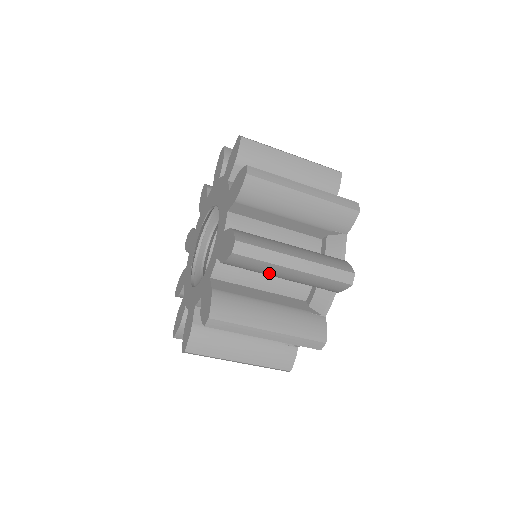
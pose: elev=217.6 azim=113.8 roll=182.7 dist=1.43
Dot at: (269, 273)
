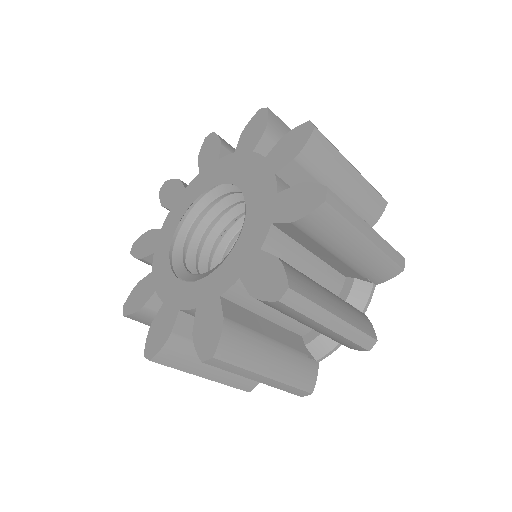
Dot at: occluded
